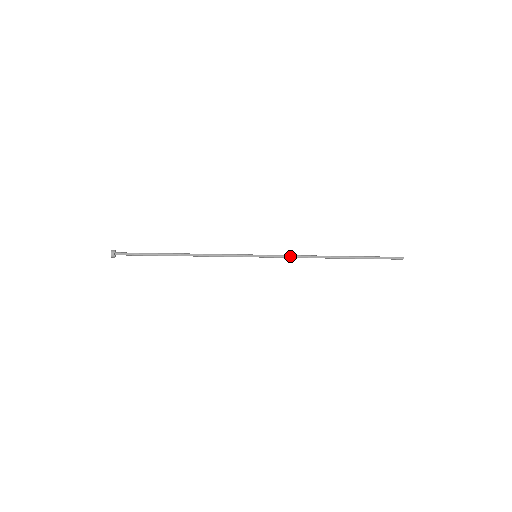
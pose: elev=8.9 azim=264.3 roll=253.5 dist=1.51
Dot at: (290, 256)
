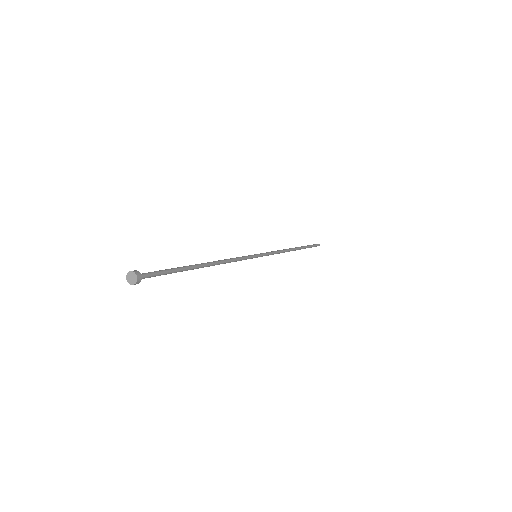
Dot at: (276, 252)
